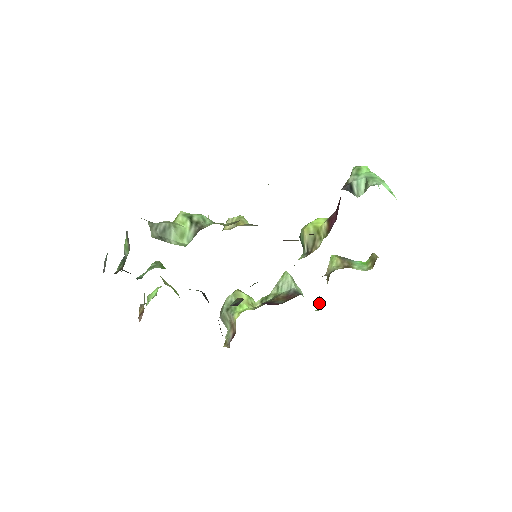
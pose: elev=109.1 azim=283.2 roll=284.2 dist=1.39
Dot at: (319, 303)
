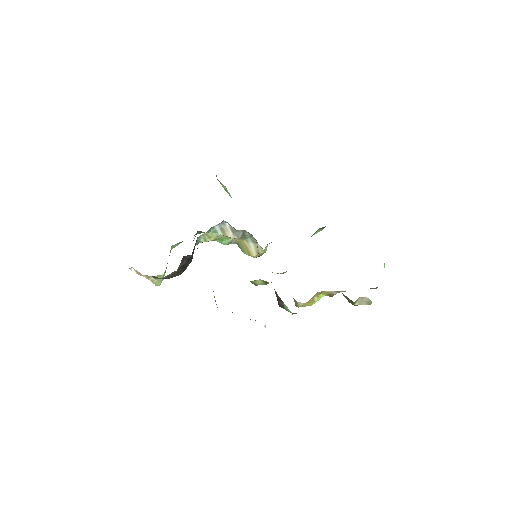
Dot at: occluded
